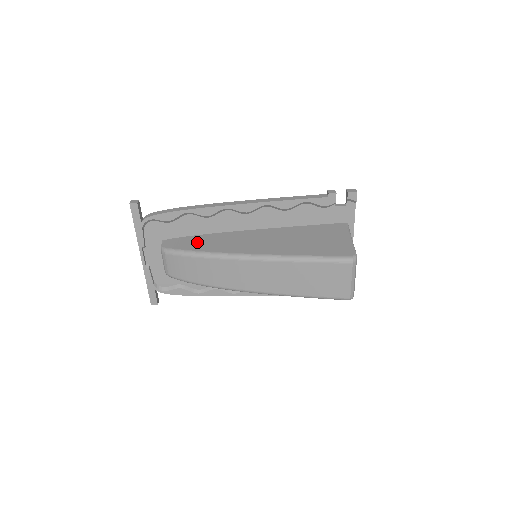
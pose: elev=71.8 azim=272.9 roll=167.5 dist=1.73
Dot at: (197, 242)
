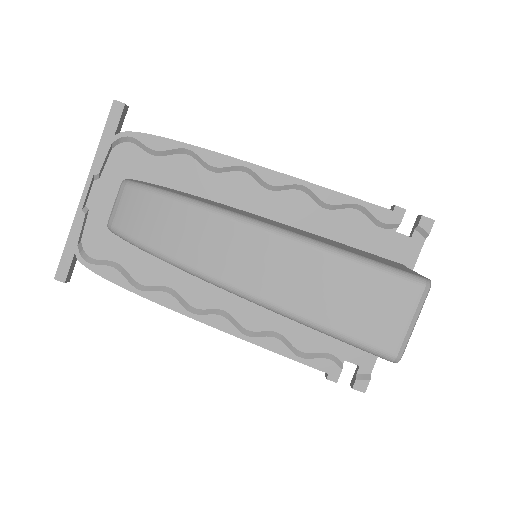
Dot at: occluded
